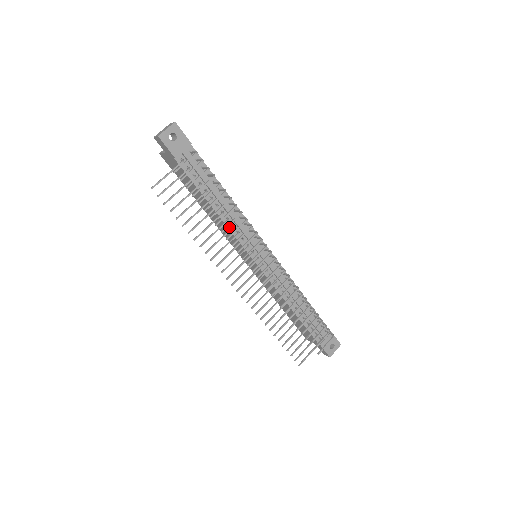
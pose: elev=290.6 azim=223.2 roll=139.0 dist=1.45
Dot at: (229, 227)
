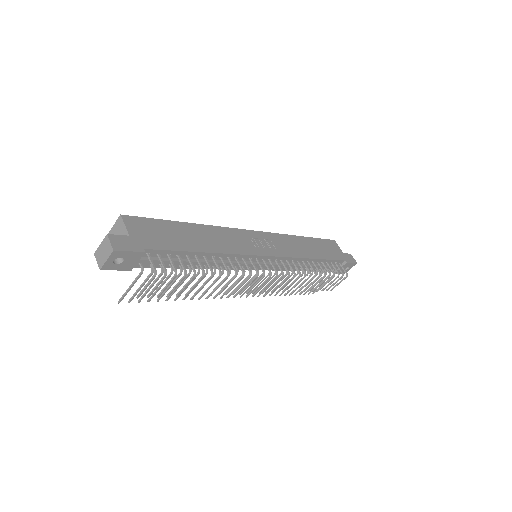
Dot at: occluded
